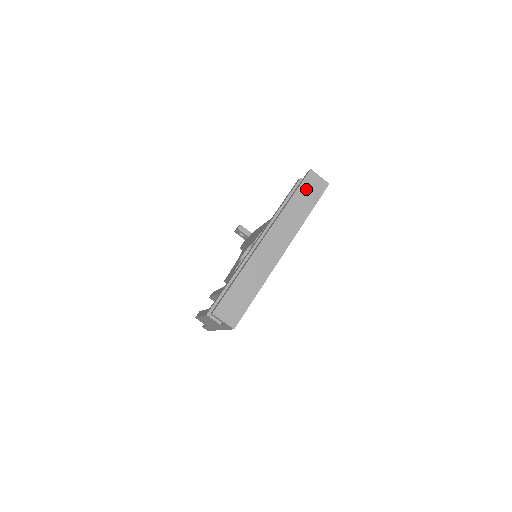
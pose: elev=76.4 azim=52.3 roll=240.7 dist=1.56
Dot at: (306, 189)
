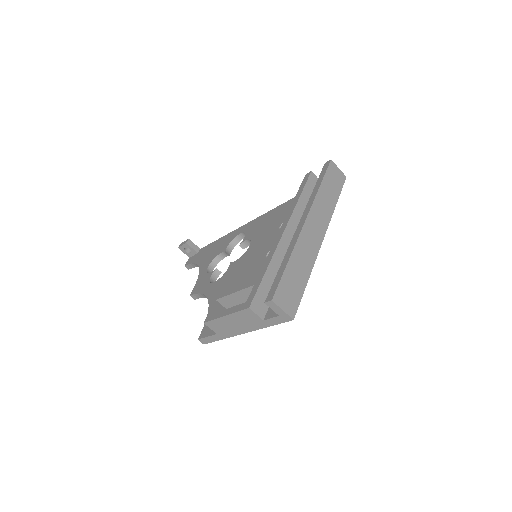
Dot at: (330, 178)
